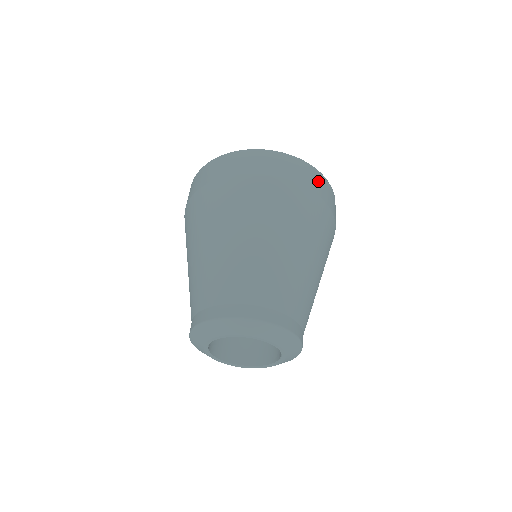
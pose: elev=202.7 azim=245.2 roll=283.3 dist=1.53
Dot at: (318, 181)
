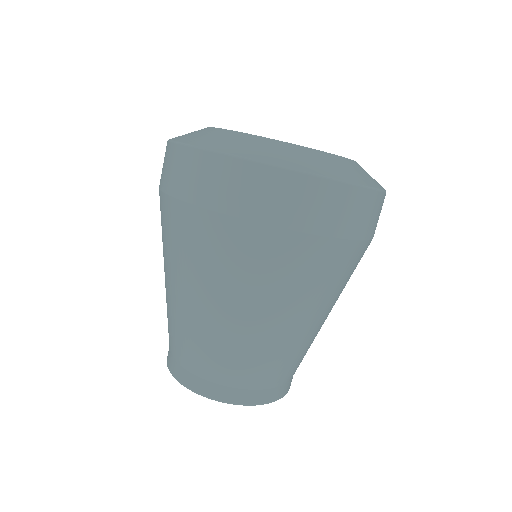
Dot at: (273, 193)
